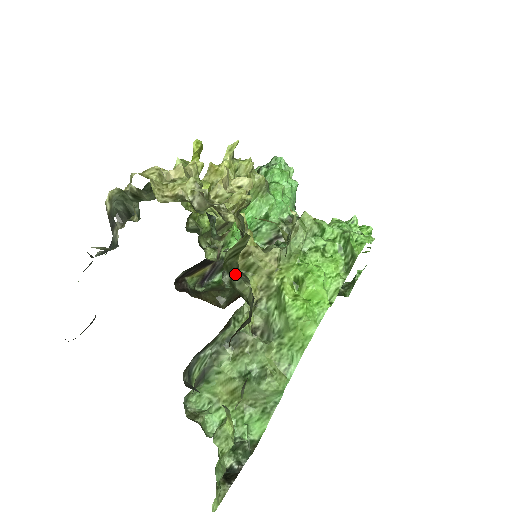
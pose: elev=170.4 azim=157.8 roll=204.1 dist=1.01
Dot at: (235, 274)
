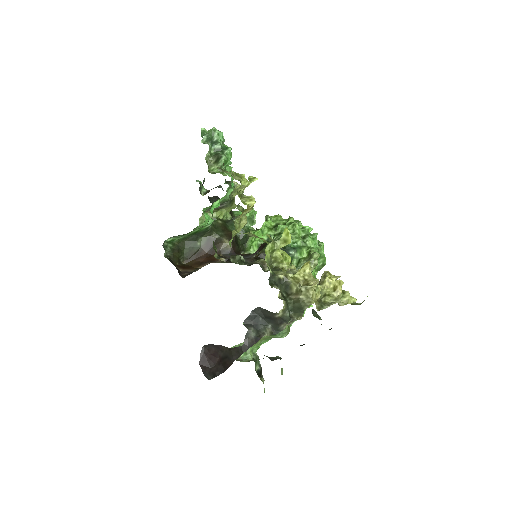
Dot at: (316, 315)
